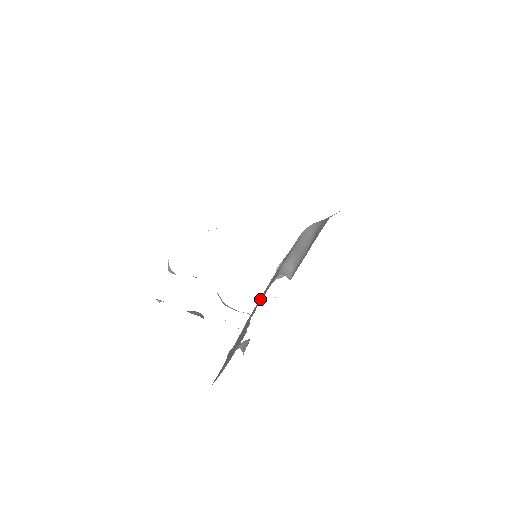
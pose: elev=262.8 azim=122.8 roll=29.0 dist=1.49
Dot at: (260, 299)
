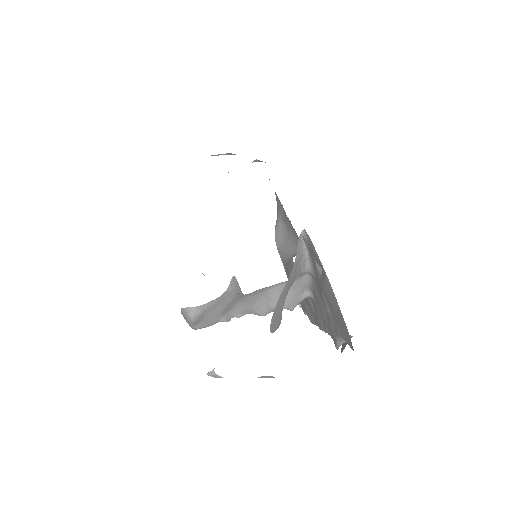
Dot at: (306, 305)
